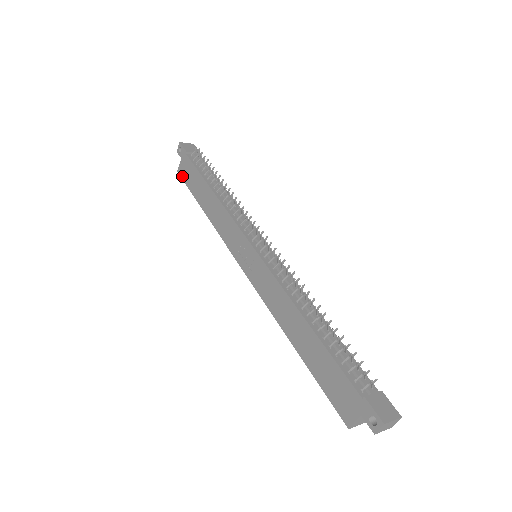
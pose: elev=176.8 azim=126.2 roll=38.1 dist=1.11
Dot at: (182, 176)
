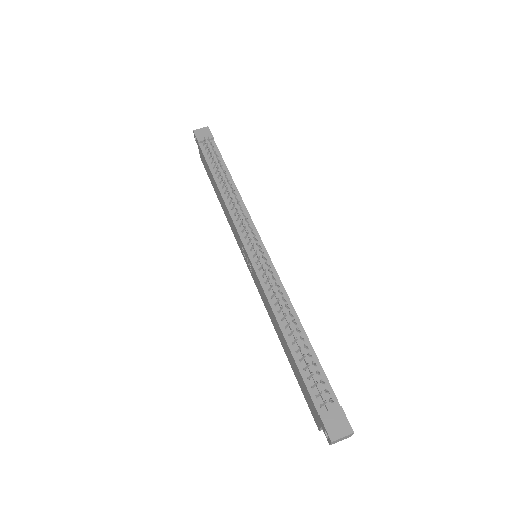
Dot at: (203, 164)
